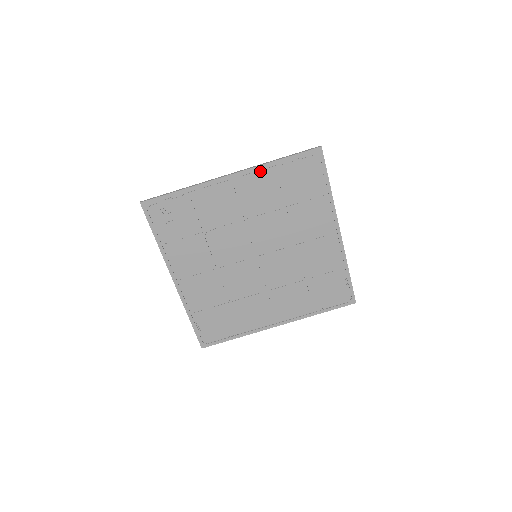
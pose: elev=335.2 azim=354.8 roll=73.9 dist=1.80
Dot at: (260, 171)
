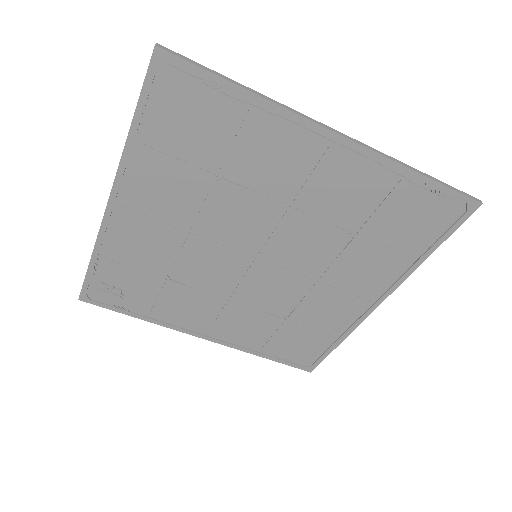
Dot at: (130, 165)
